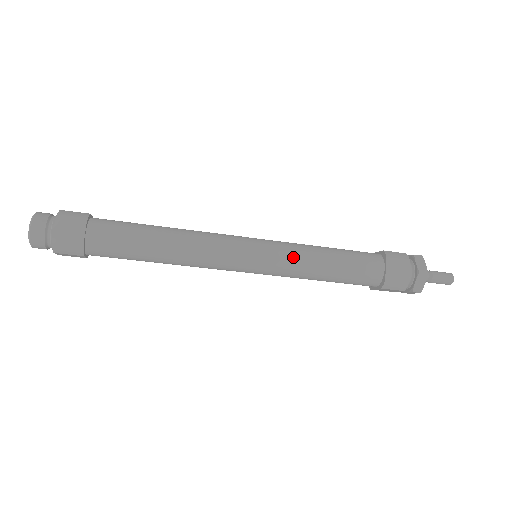
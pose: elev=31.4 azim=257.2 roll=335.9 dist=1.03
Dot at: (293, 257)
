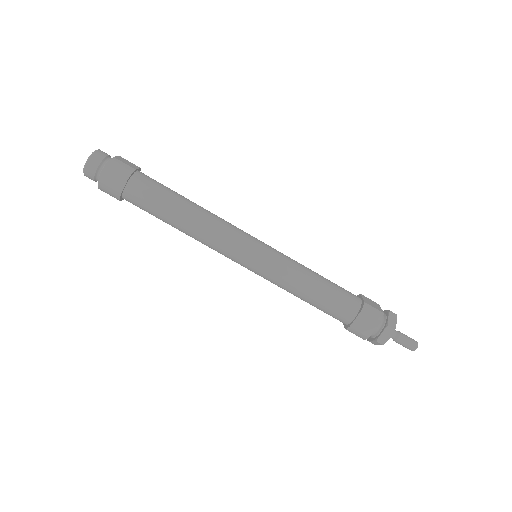
Dot at: (289, 258)
